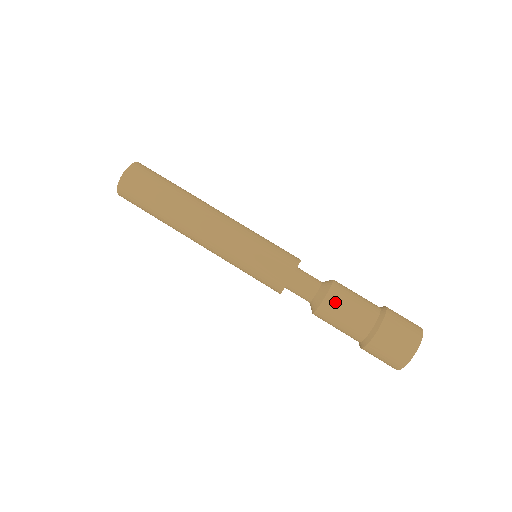
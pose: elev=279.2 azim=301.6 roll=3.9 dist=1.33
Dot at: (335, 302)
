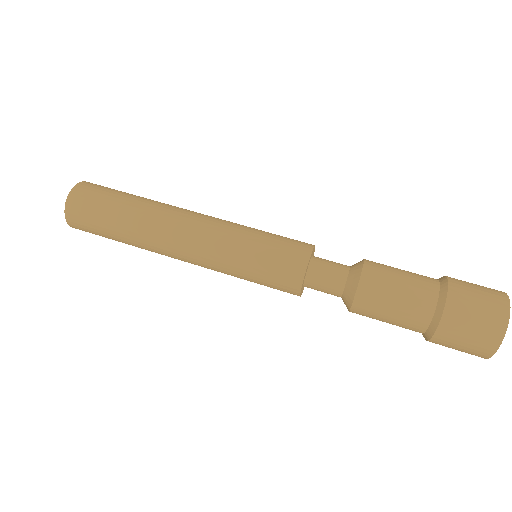
Dot at: (379, 263)
